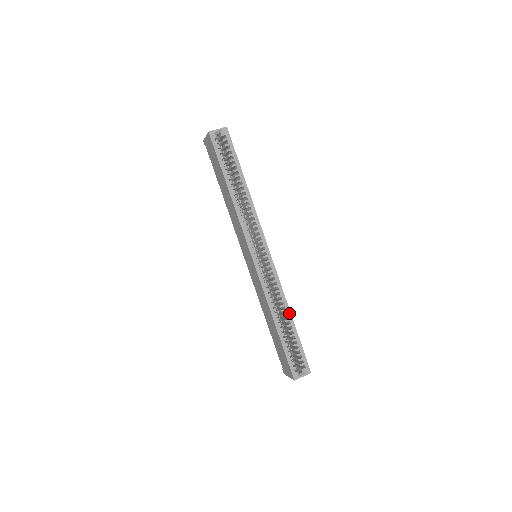
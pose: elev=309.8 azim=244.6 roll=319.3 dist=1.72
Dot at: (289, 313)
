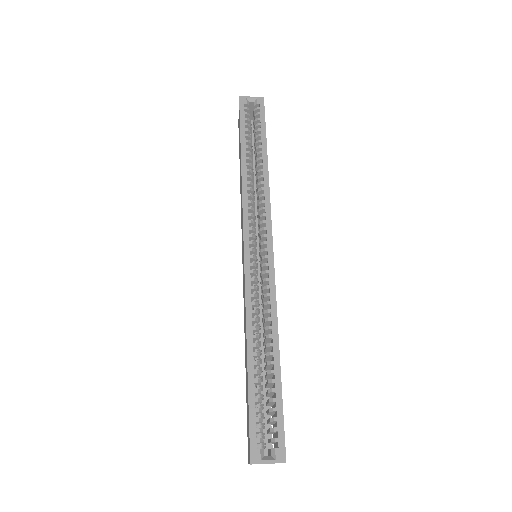
Dot at: (276, 342)
